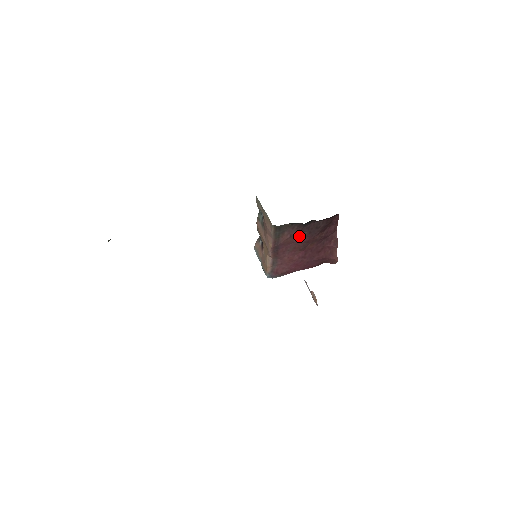
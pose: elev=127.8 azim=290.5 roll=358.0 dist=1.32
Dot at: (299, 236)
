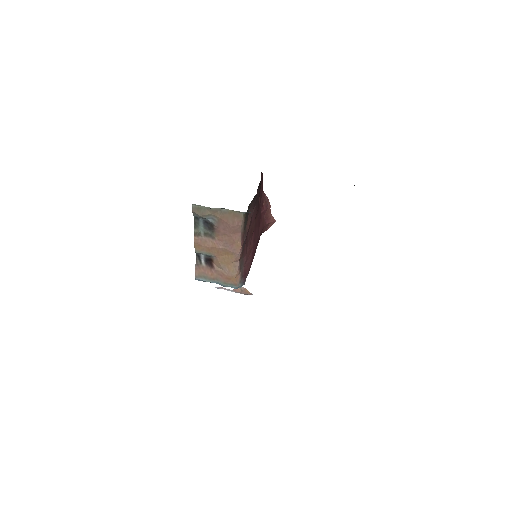
Dot at: (253, 214)
